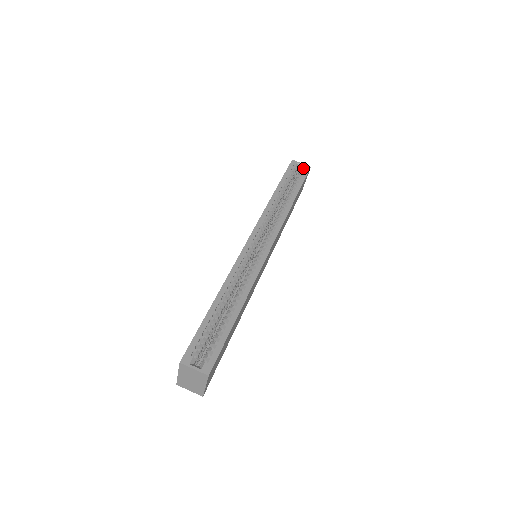
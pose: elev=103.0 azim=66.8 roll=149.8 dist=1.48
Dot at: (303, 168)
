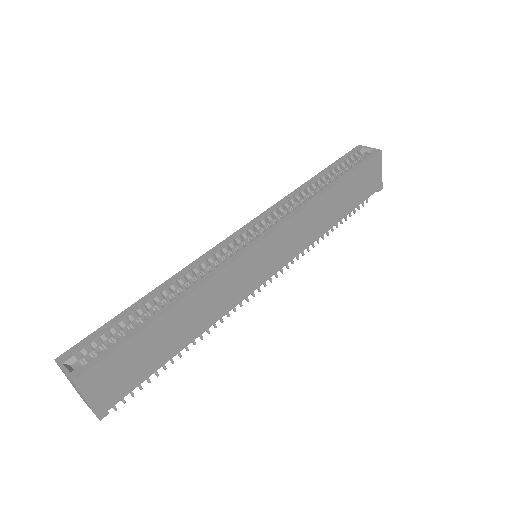
Dot at: (369, 152)
